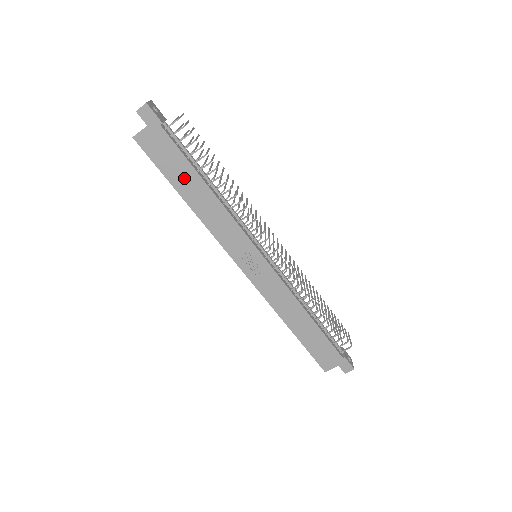
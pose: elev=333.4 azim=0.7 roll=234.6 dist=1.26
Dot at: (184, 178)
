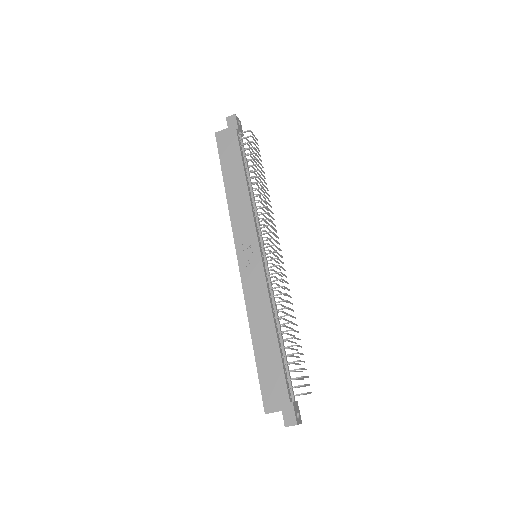
Dot at: (233, 168)
